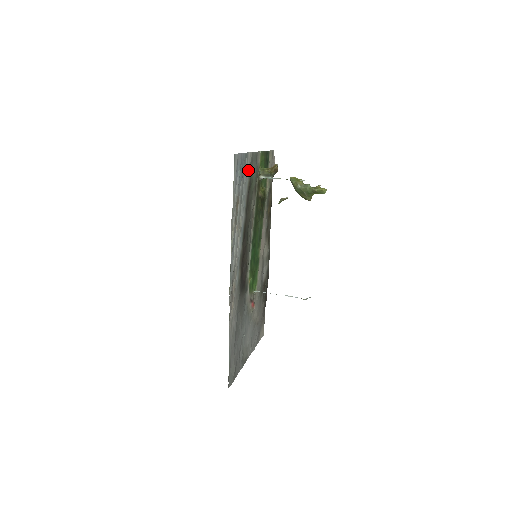
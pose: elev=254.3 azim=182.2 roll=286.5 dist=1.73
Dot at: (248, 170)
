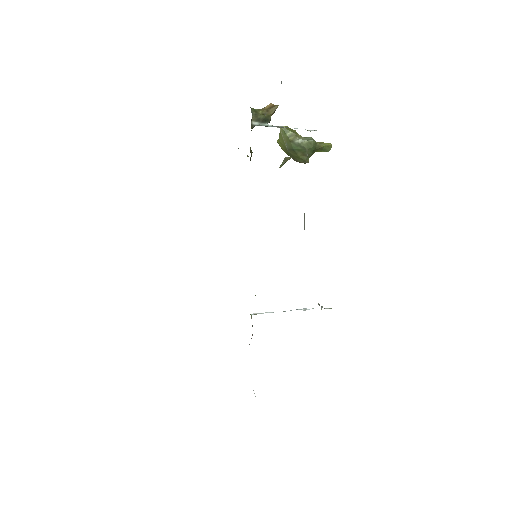
Dot at: occluded
